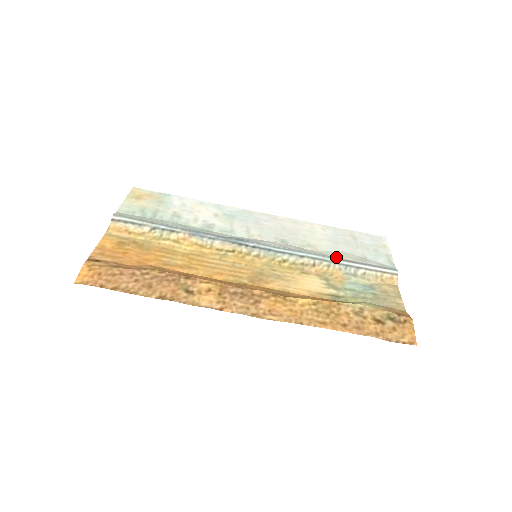
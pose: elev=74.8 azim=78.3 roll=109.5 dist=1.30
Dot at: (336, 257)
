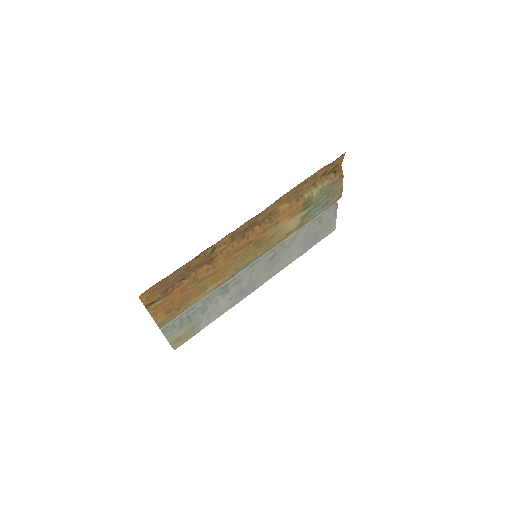
Dot at: (302, 227)
